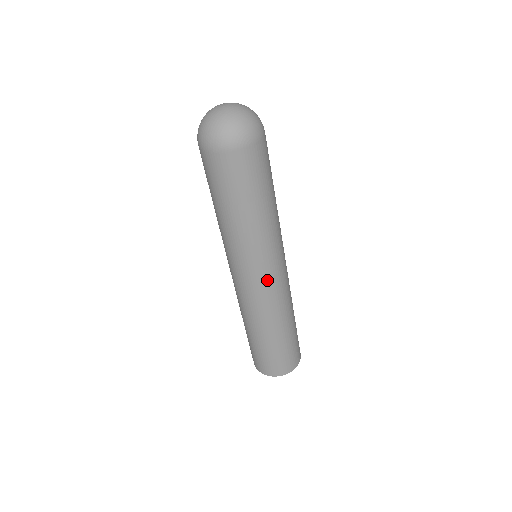
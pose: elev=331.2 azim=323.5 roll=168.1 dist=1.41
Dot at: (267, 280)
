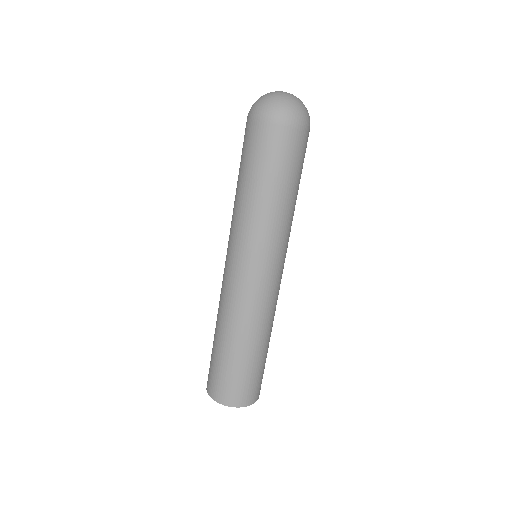
Dot at: (279, 275)
